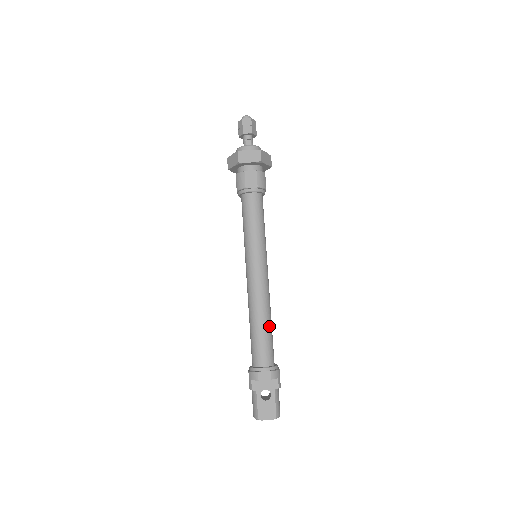
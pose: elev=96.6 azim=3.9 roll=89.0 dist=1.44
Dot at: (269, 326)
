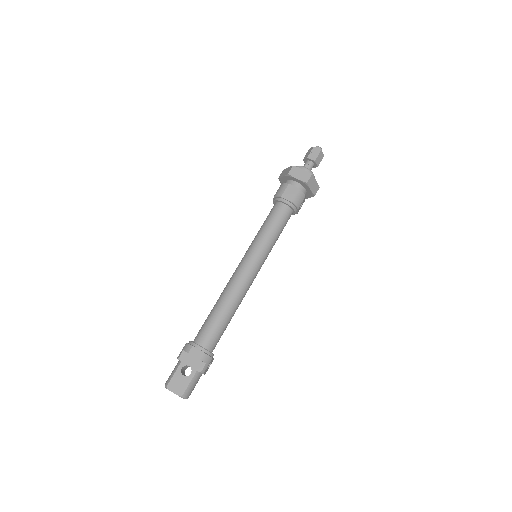
Dot at: (228, 316)
